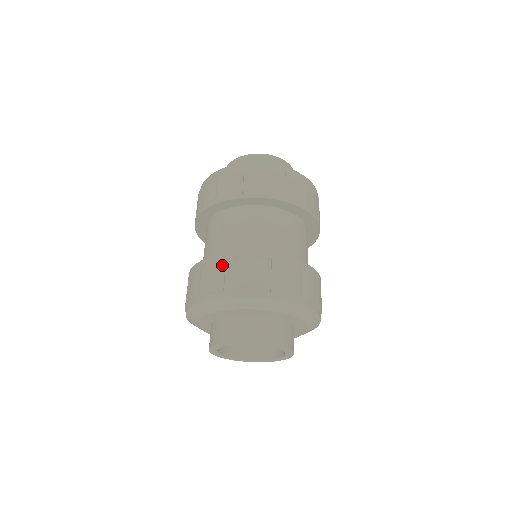
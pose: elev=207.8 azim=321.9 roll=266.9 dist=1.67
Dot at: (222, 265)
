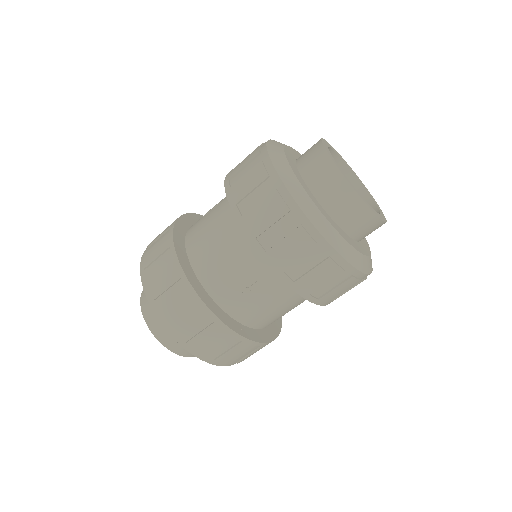
Dot at: (223, 338)
